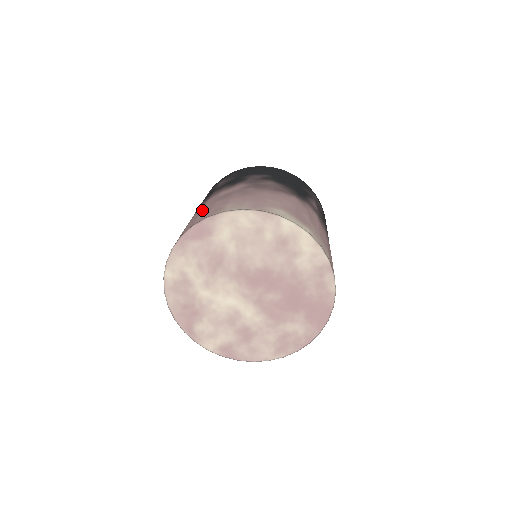
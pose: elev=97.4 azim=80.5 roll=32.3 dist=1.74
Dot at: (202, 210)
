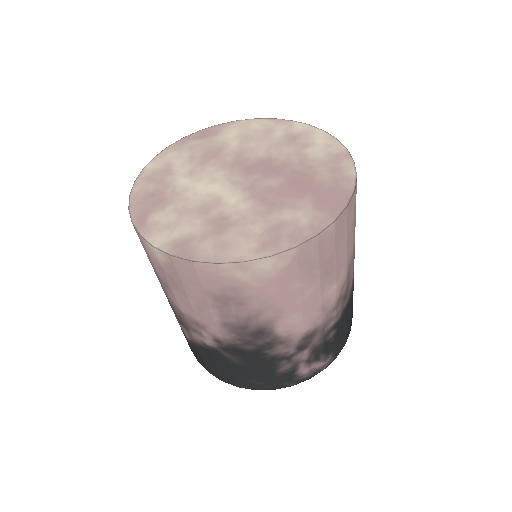
Dot at: occluded
